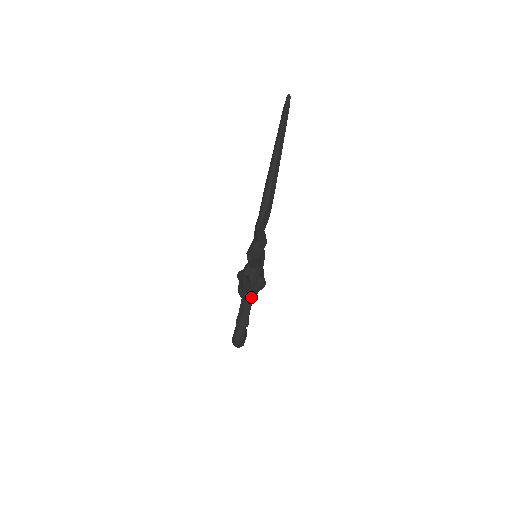
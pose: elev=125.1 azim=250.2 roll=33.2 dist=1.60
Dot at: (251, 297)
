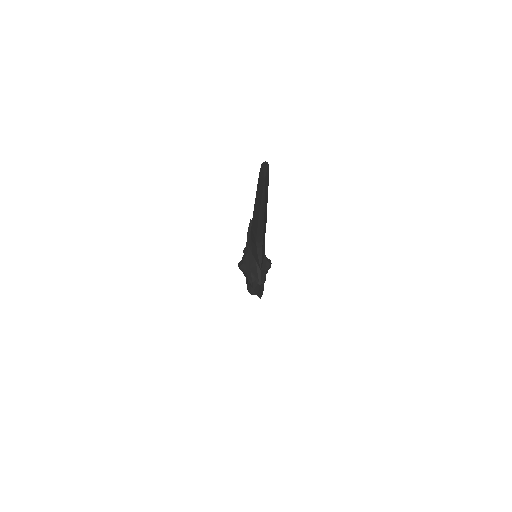
Dot at: occluded
